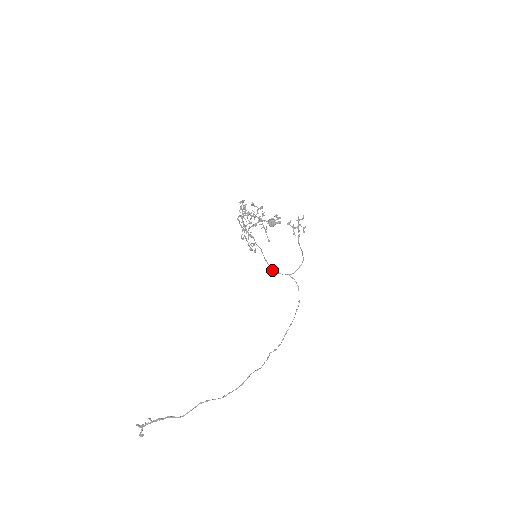
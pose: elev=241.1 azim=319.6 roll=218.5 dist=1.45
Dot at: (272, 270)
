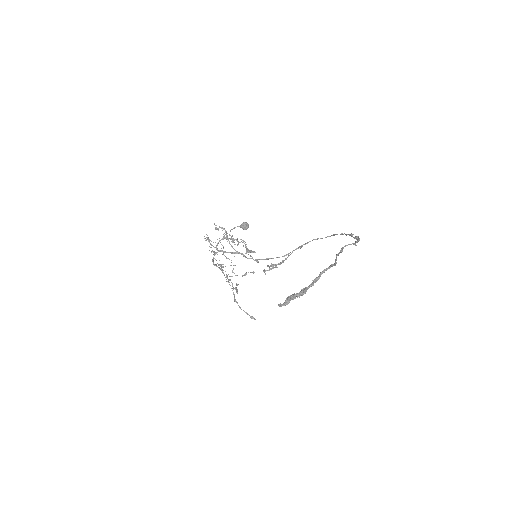
Dot at: occluded
